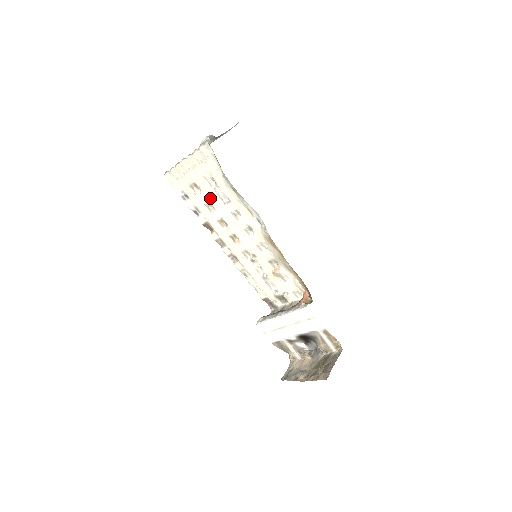
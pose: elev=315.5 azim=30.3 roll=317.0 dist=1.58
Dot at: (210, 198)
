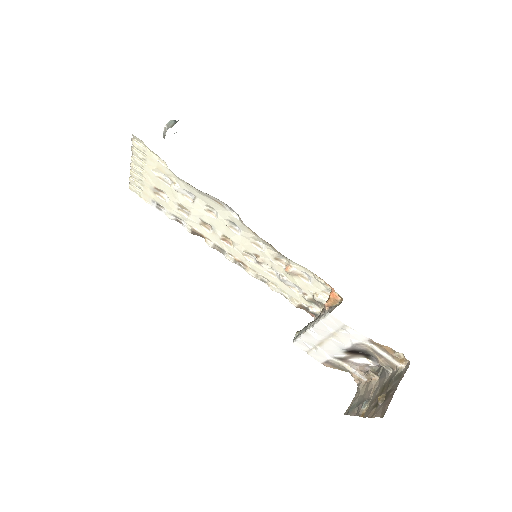
Dot at: (177, 200)
